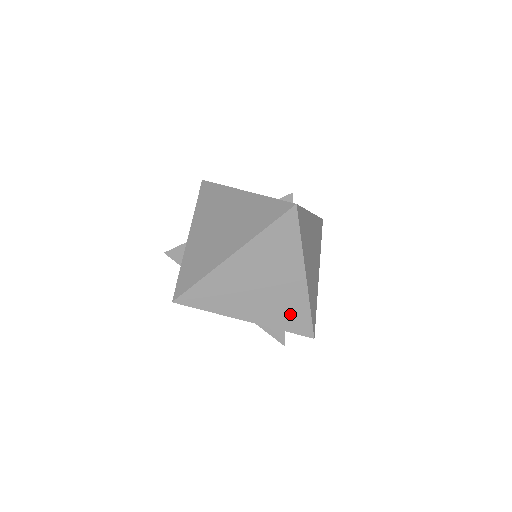
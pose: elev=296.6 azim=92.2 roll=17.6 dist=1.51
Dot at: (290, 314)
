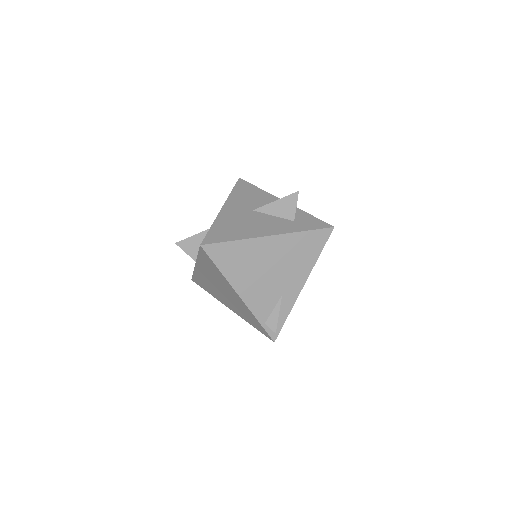
Dot at: occluded
